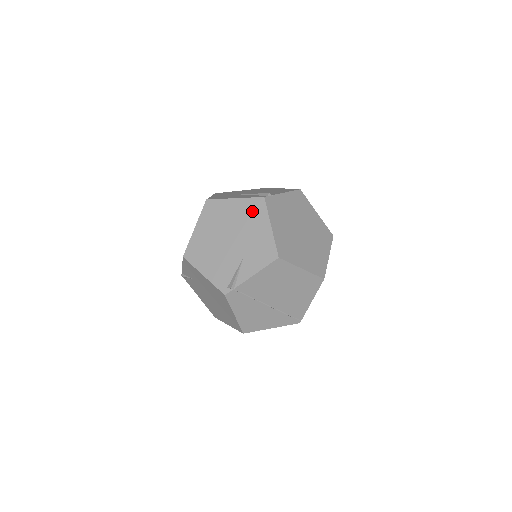
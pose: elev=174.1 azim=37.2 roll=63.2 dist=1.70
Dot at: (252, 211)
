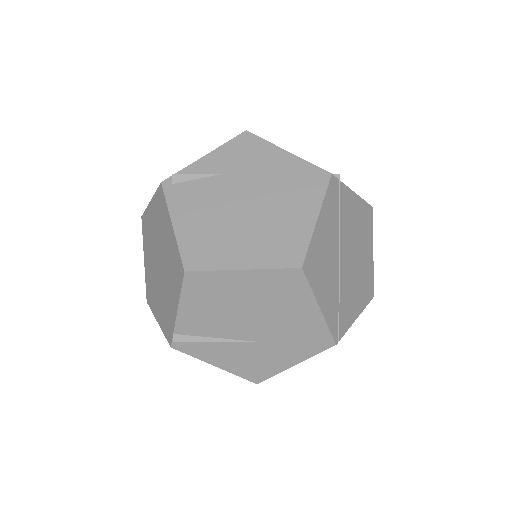
Dot at: occluded
